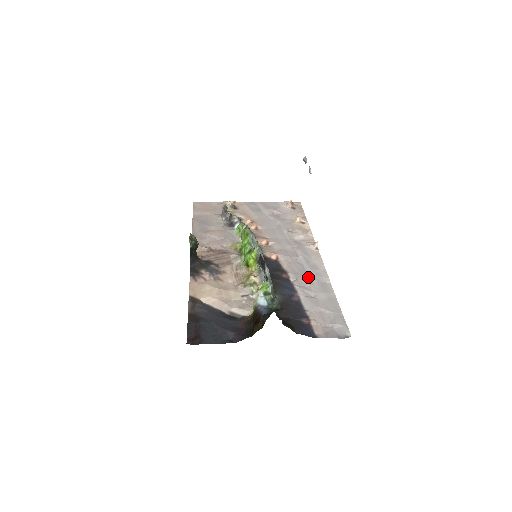
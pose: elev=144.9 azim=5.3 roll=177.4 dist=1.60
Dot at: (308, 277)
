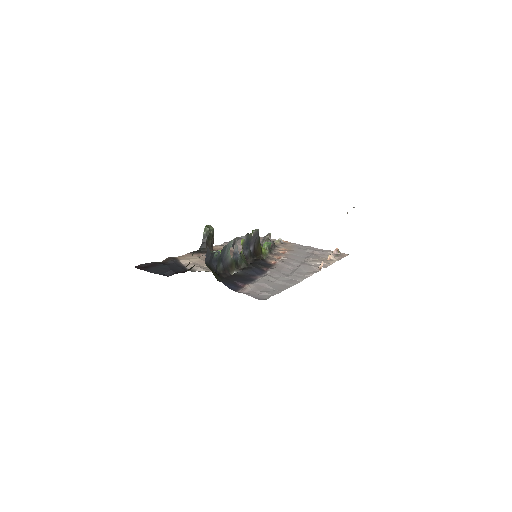
Dot at: (285, 274)
